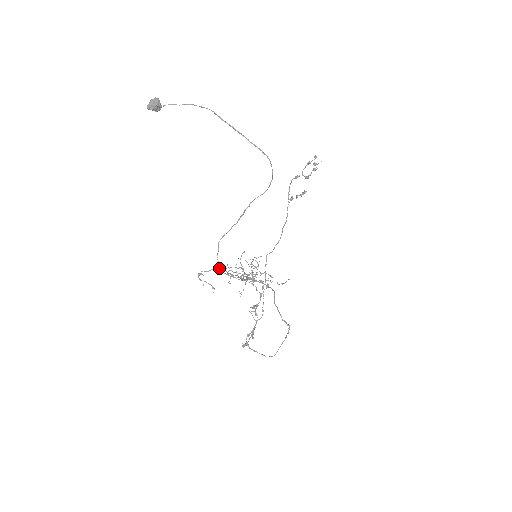
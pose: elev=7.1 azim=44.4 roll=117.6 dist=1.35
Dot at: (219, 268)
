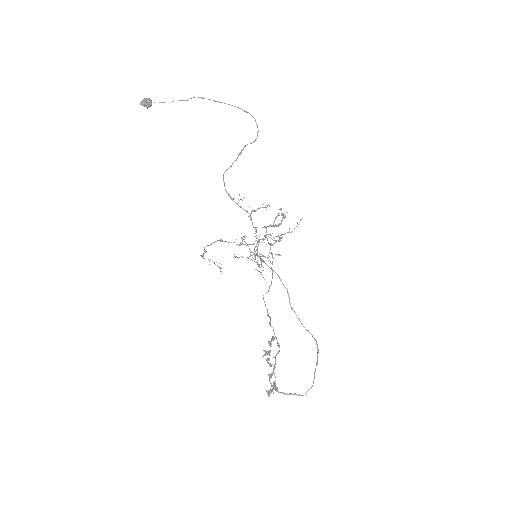
Dot at: (223, 241)
